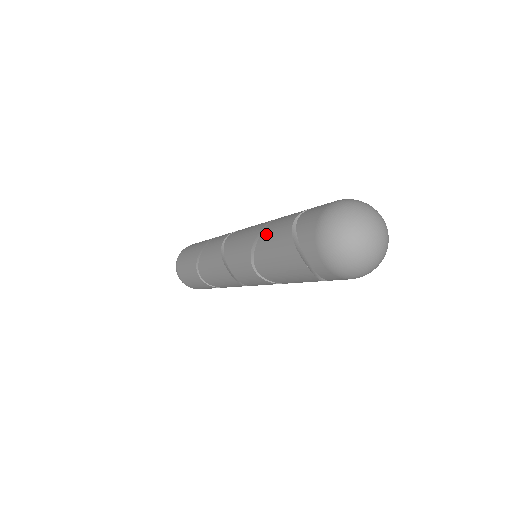
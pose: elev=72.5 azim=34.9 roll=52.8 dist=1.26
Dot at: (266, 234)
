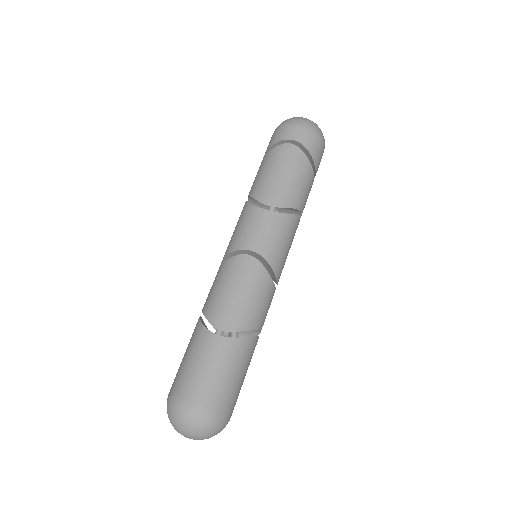
Dot at: (252, 187)
